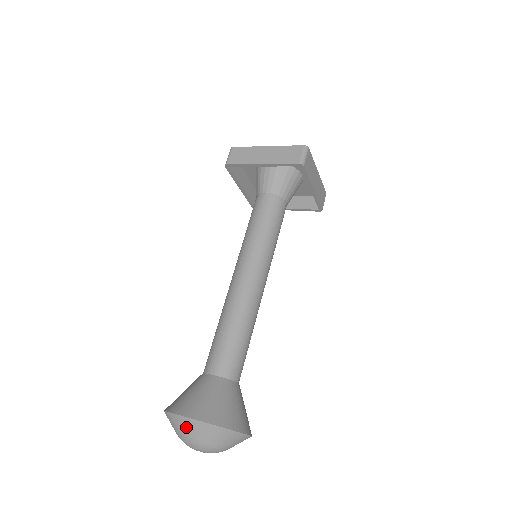
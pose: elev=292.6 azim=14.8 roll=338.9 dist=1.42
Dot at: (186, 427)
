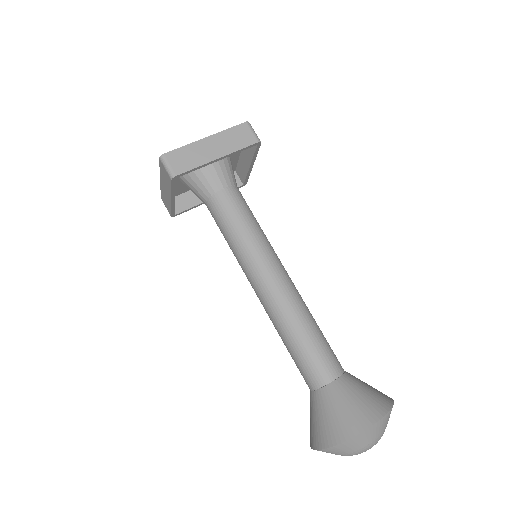
Dot at: occluded
